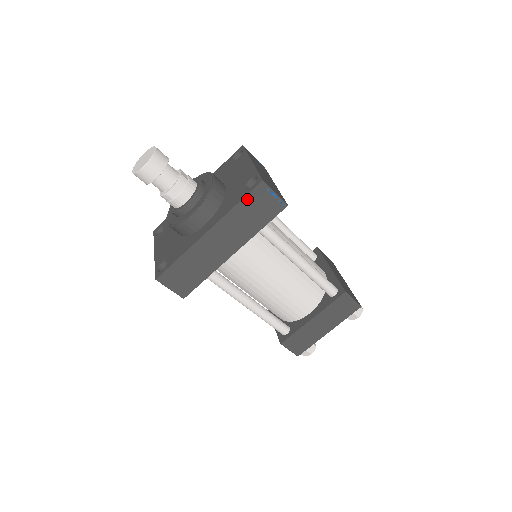
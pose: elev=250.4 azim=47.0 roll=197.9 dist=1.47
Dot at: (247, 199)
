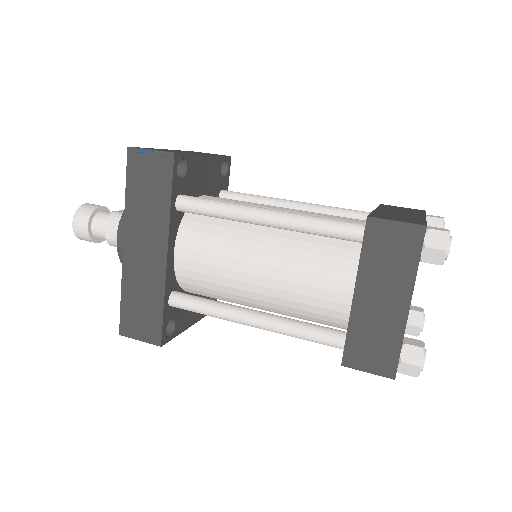
Dot at: (130, 180)
